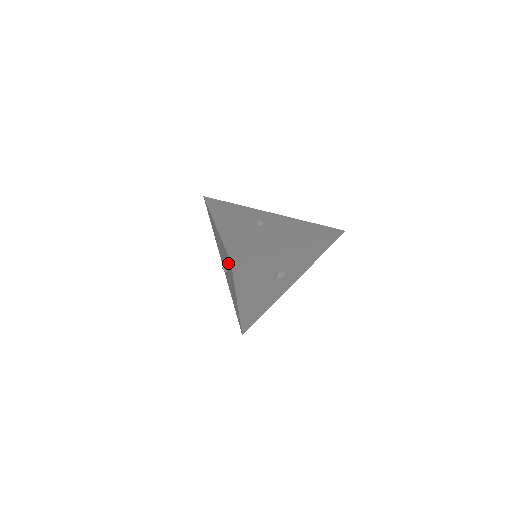
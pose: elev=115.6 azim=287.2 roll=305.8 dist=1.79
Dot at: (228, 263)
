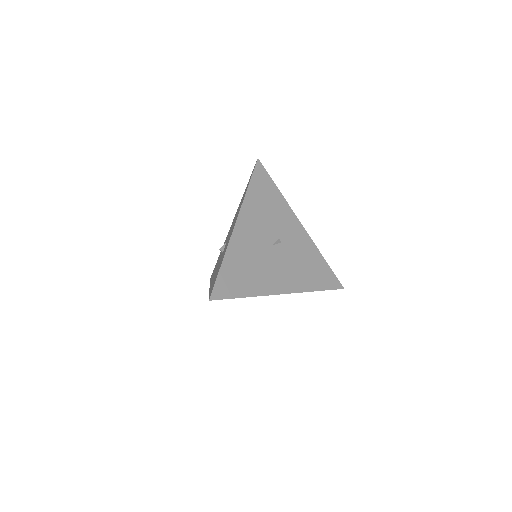
Dot at: (215, 278)
